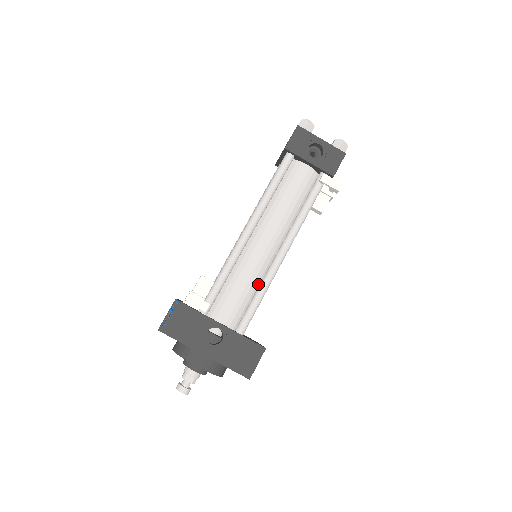
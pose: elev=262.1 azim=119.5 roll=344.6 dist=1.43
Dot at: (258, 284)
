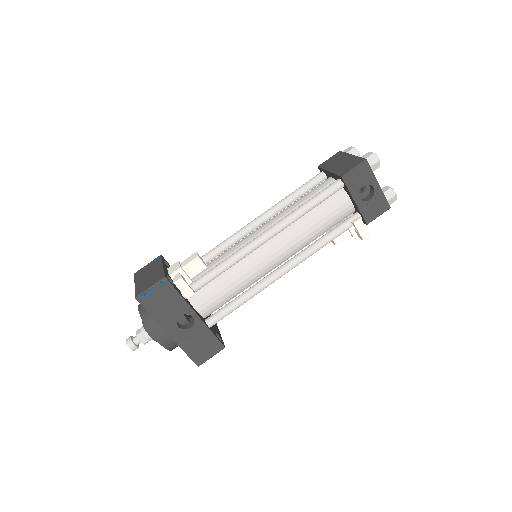
Dot at: (246, 287)
